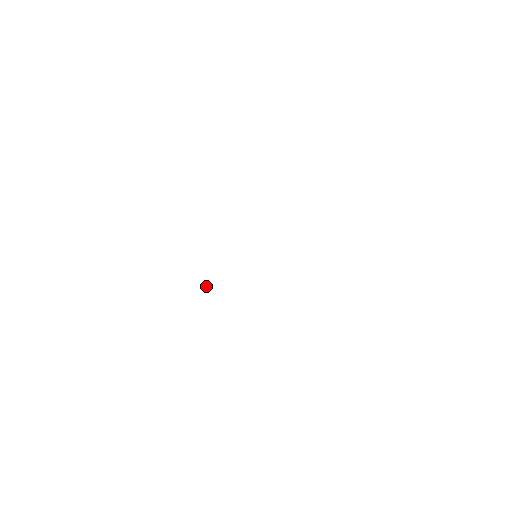
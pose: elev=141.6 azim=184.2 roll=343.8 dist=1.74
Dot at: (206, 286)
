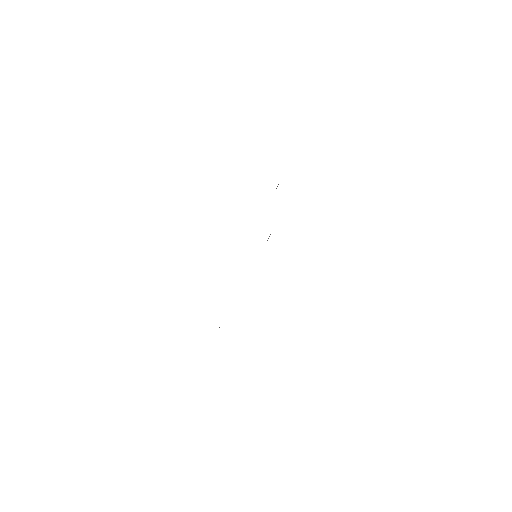
Dot at: occluded
